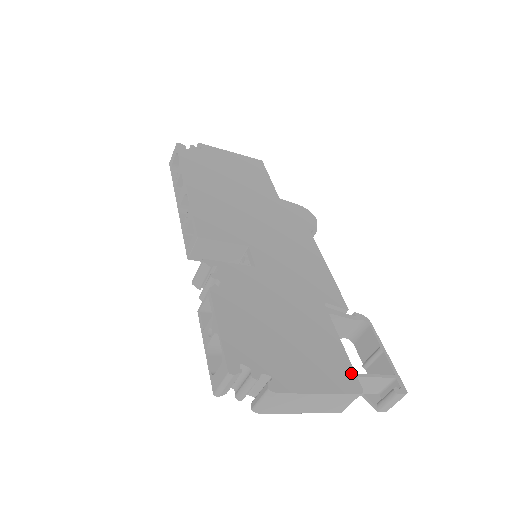
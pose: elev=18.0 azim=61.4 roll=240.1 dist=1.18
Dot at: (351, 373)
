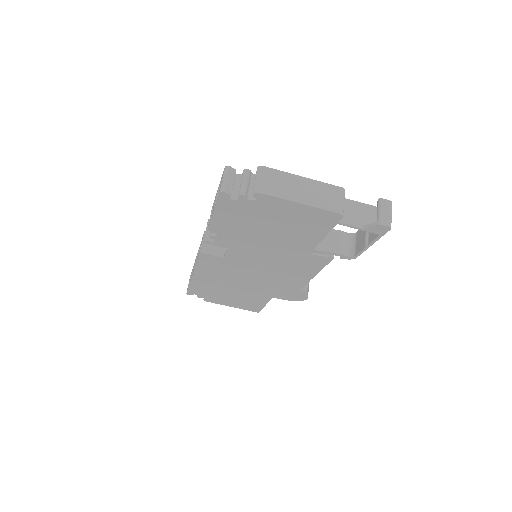
Dot at: occluded
